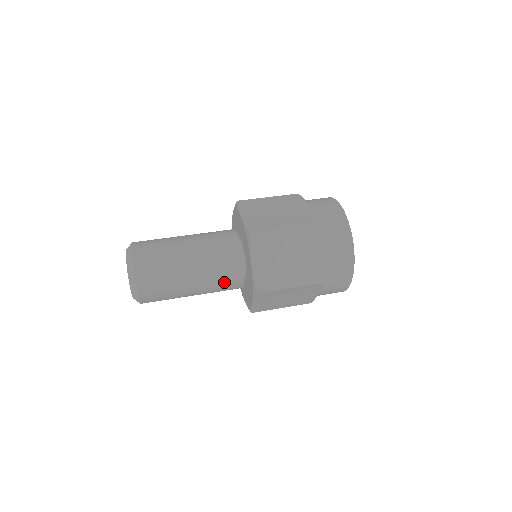
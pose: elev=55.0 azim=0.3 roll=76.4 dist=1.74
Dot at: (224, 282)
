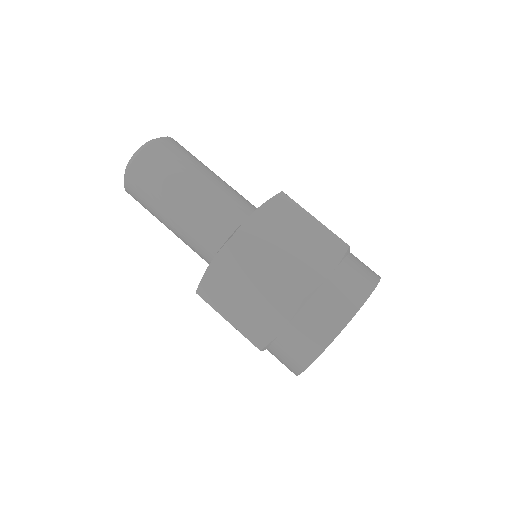
Dot at: (209, 224)
